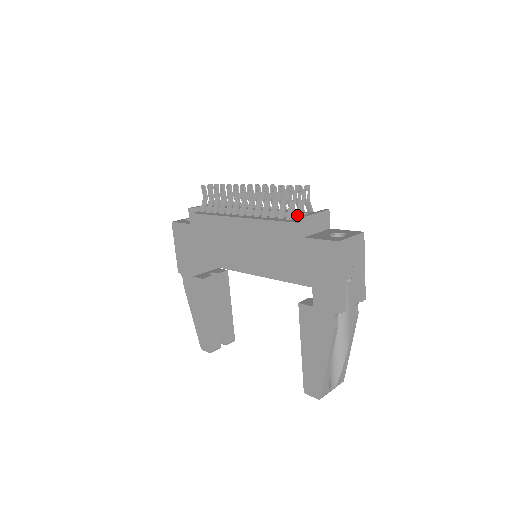
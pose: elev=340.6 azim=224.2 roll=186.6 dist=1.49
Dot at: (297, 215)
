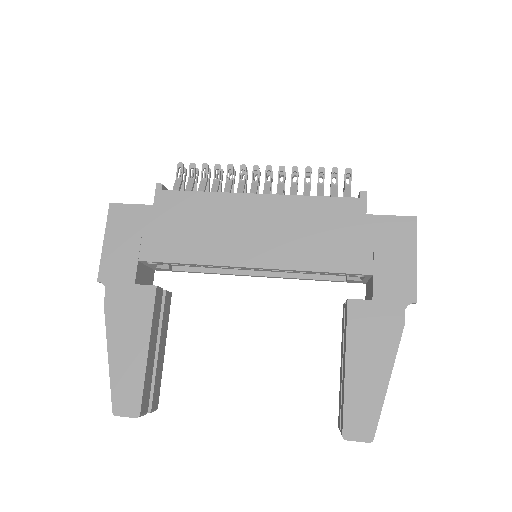
Dot at: (346, 196)
